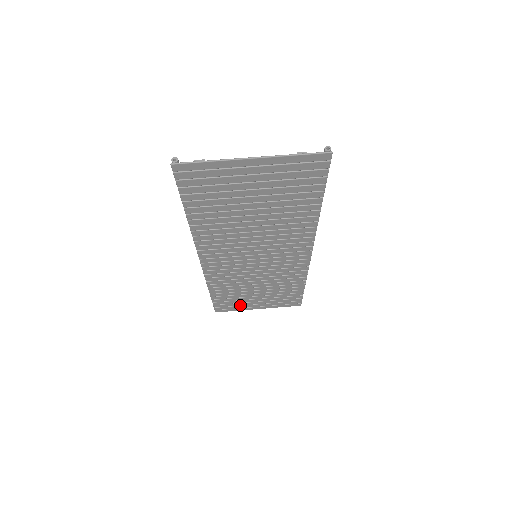
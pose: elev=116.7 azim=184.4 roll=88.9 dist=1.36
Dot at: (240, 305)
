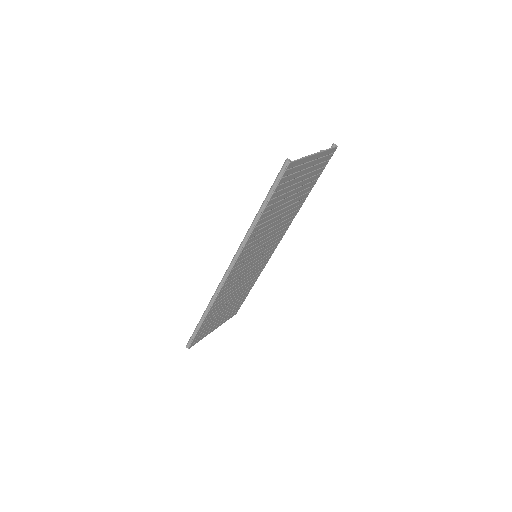
Dot at: (208, 330)
